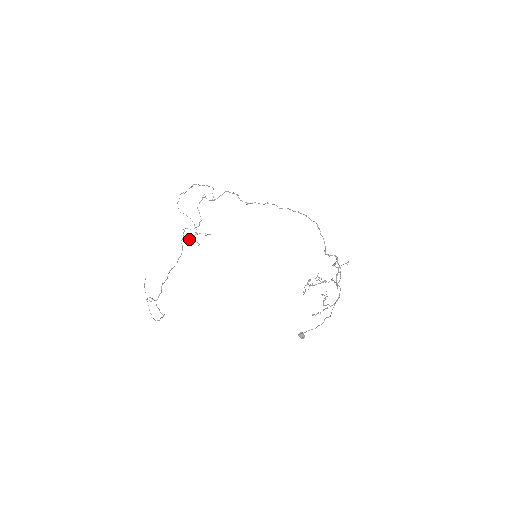
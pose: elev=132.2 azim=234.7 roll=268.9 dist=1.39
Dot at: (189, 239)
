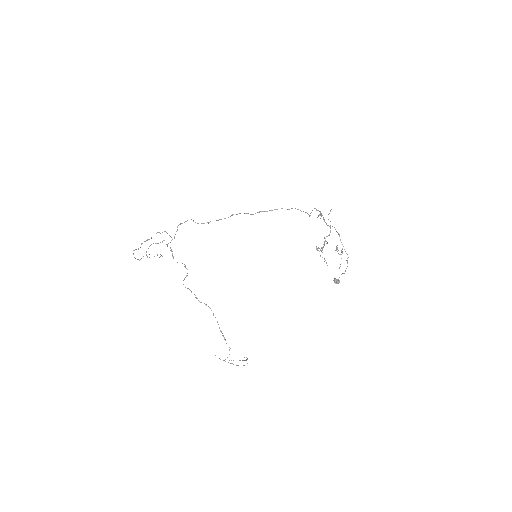
Dot at: occluded
